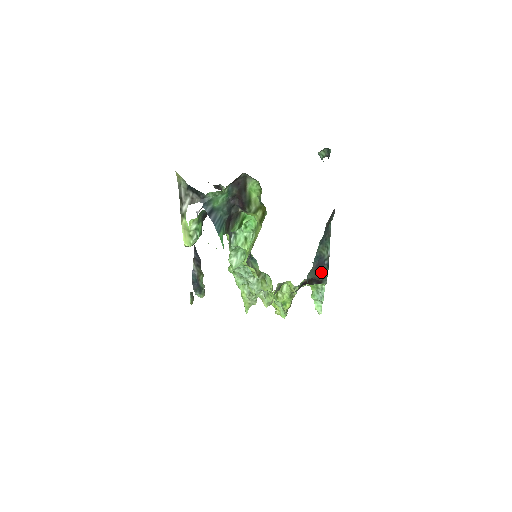
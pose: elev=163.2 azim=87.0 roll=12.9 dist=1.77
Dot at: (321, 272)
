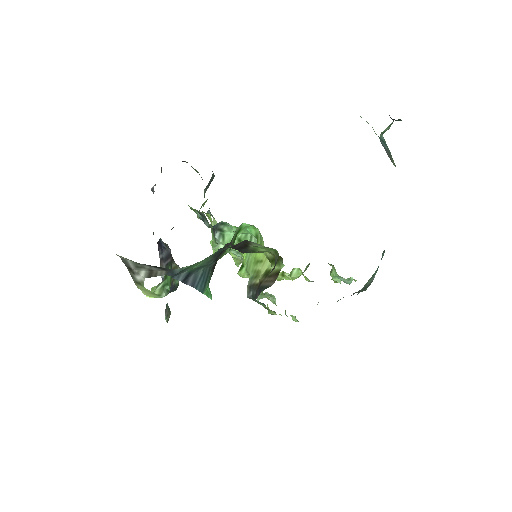
Dot at: occluded
